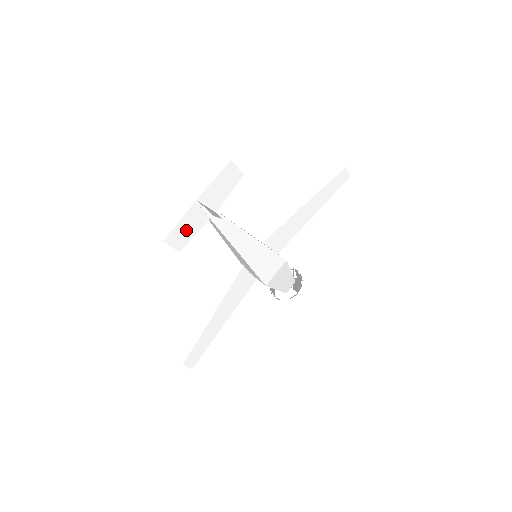
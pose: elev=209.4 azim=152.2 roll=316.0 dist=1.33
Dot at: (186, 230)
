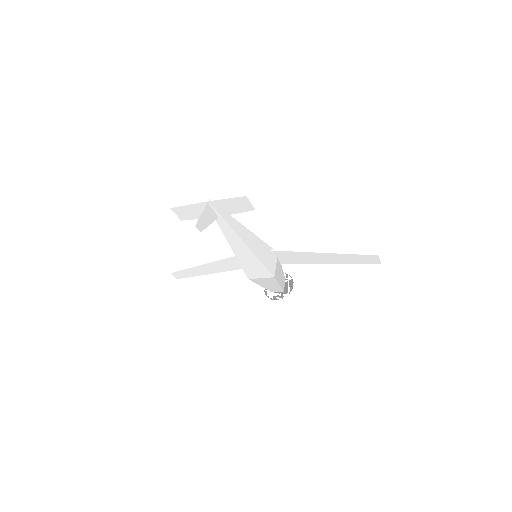
Dot at: (192, 212)
